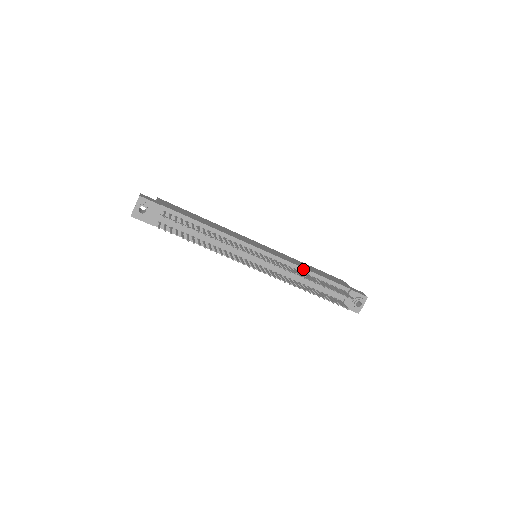
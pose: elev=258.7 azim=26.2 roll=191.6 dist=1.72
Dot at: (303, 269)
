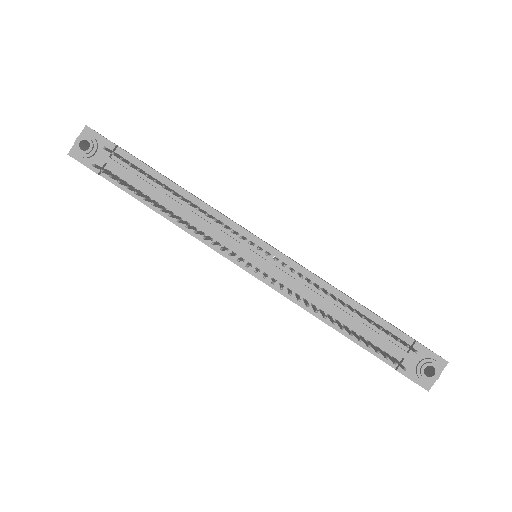
Dot at: (331, 288)
